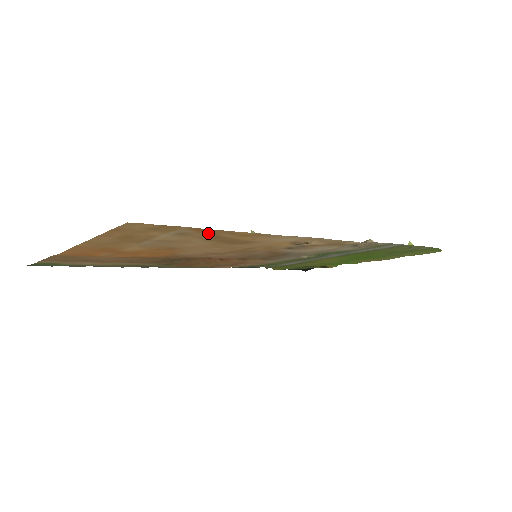
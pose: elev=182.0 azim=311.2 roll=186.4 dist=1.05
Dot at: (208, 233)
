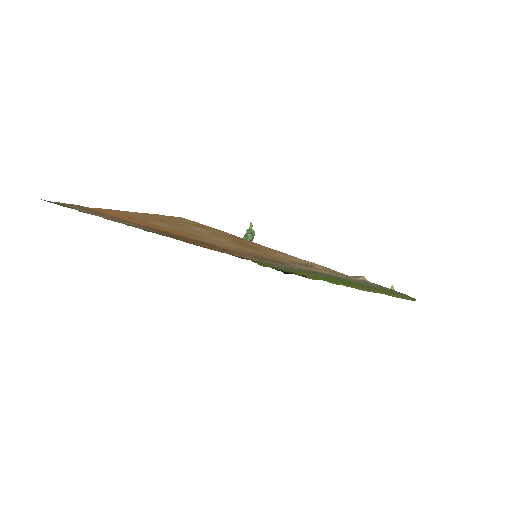
Dot at: (239, 239)
